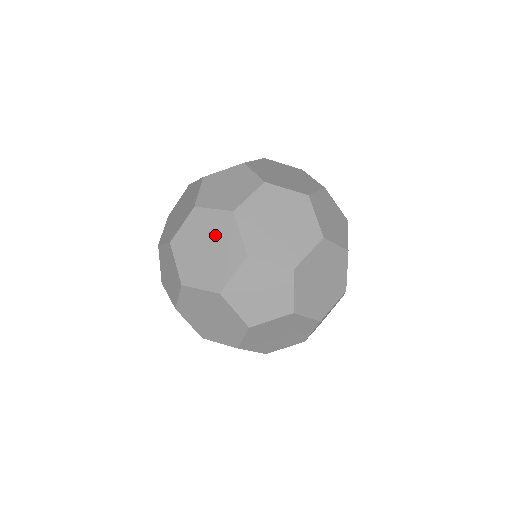
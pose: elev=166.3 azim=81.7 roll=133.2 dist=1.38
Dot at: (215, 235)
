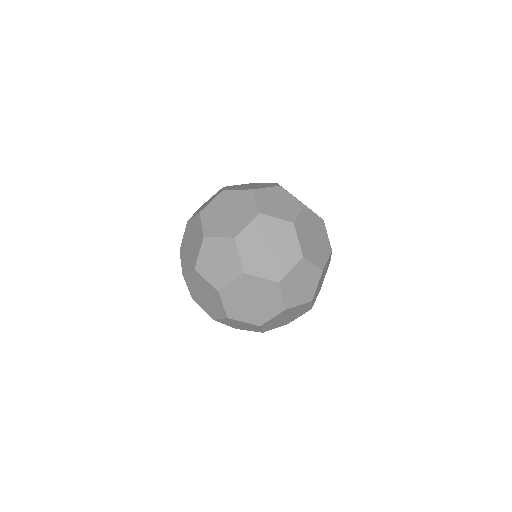
Dot at: (277, 238)
